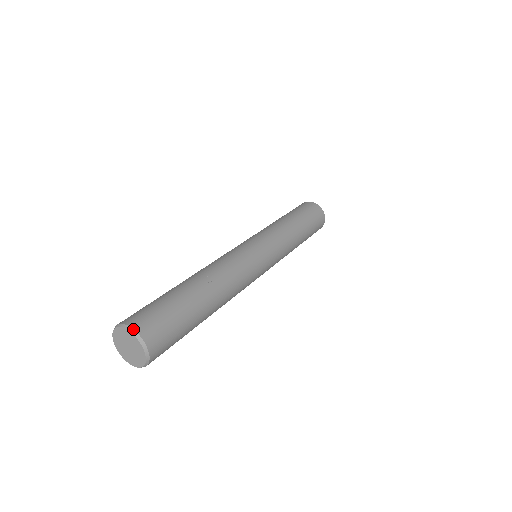
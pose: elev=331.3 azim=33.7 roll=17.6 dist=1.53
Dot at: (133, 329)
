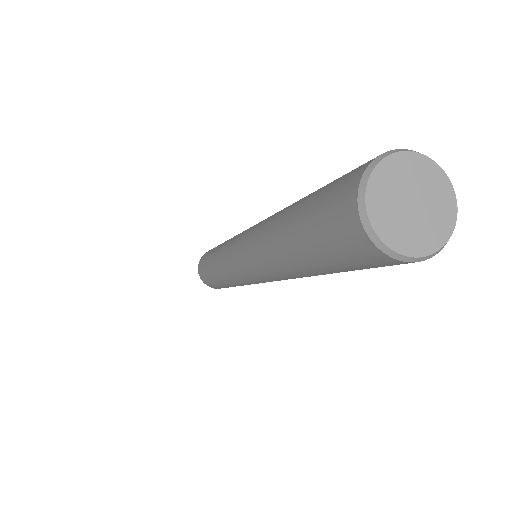
Dot at: (399, 149)
